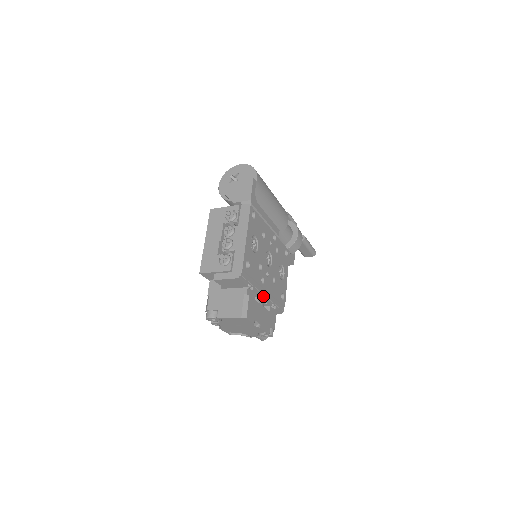
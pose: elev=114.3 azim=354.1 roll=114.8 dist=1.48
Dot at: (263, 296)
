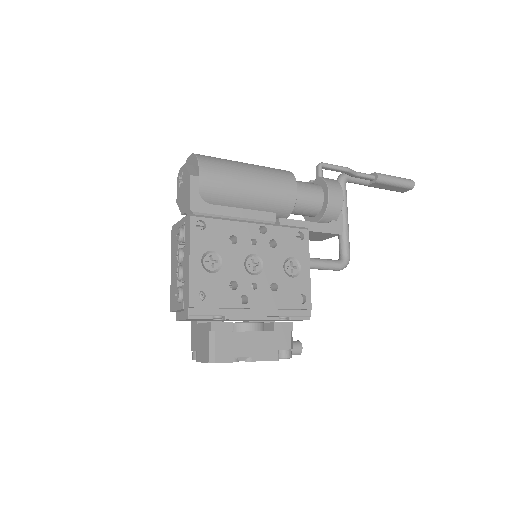
Dot at: (254, 316)
